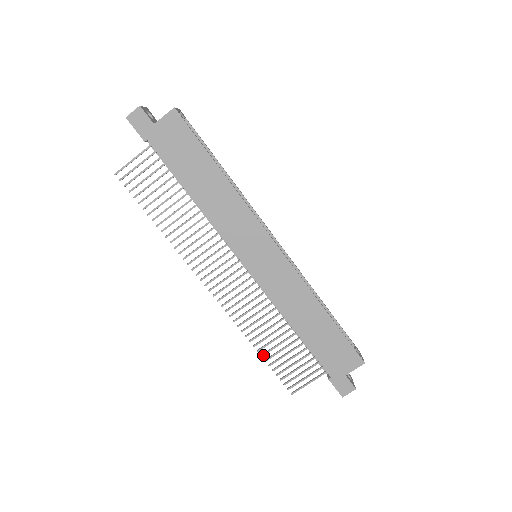
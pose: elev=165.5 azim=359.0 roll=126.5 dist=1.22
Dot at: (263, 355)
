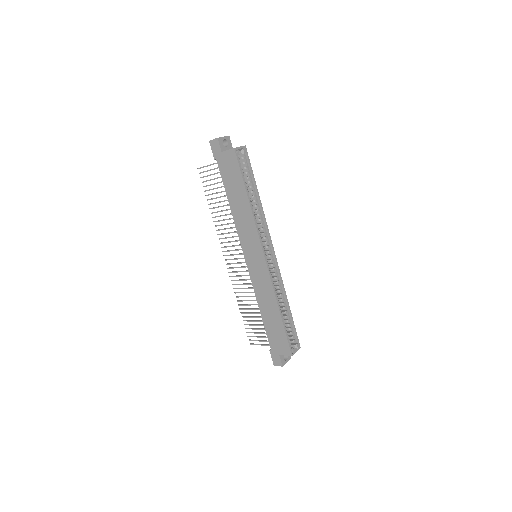
Dot at: (242, 313)
